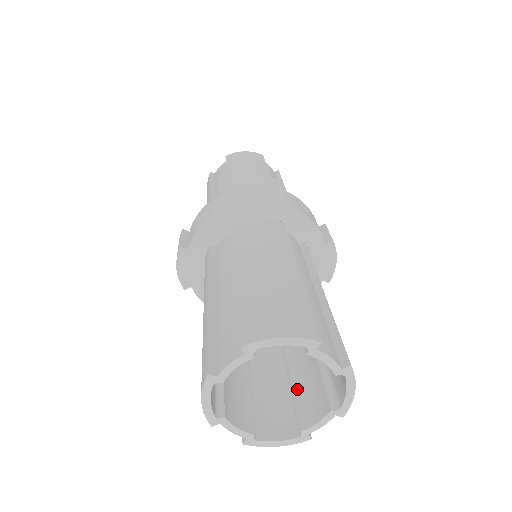
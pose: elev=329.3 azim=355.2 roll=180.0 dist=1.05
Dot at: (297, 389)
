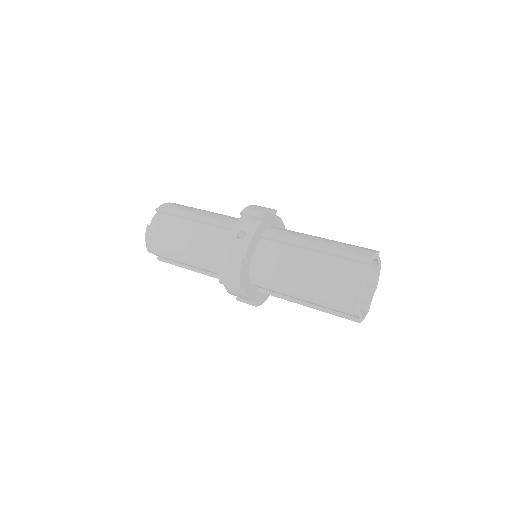
Dot at: occluded
